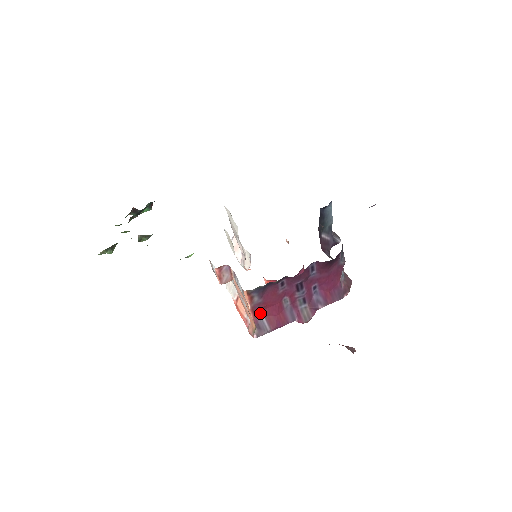
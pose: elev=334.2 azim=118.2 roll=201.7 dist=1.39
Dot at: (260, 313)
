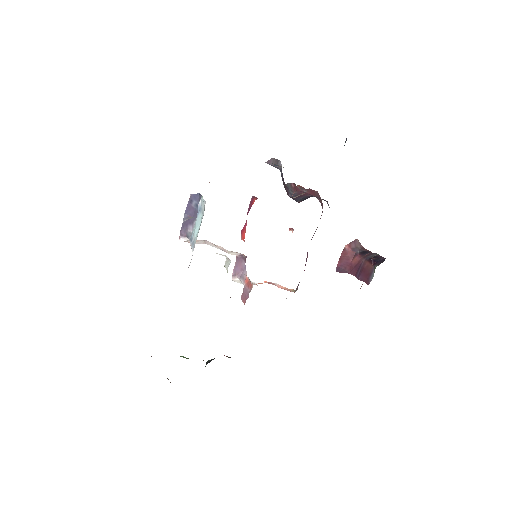
Dot at: occluded
